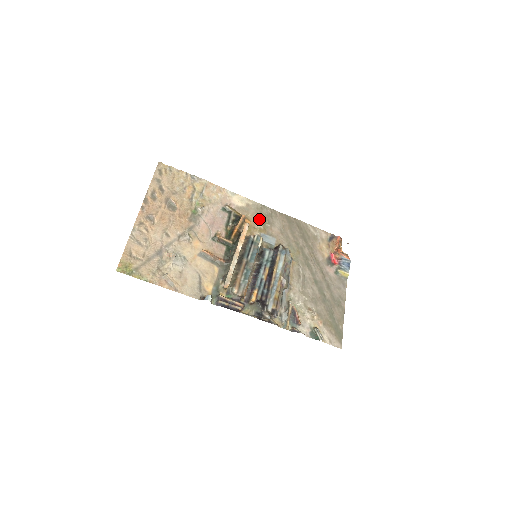
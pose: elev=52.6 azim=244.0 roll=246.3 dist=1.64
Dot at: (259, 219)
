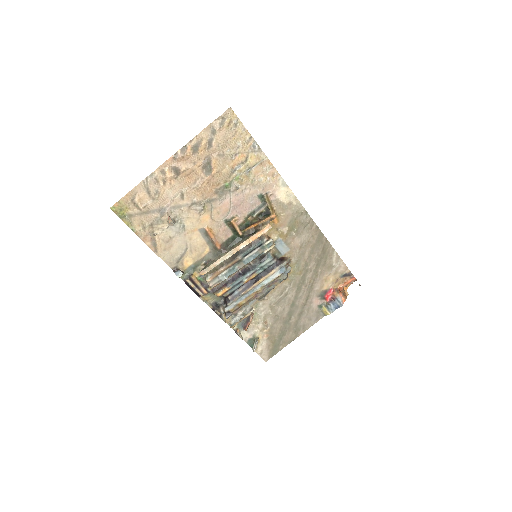
Dot at: (290, 223)
